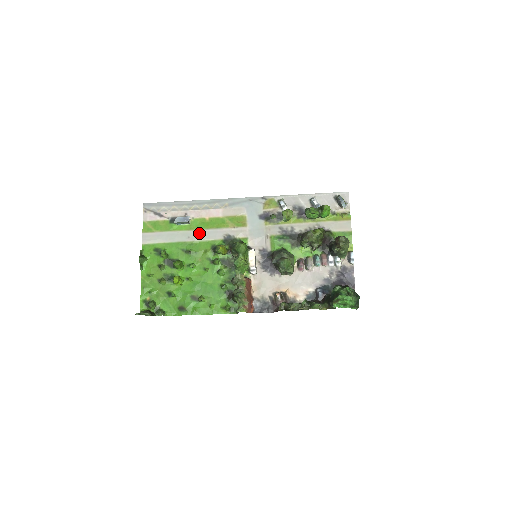
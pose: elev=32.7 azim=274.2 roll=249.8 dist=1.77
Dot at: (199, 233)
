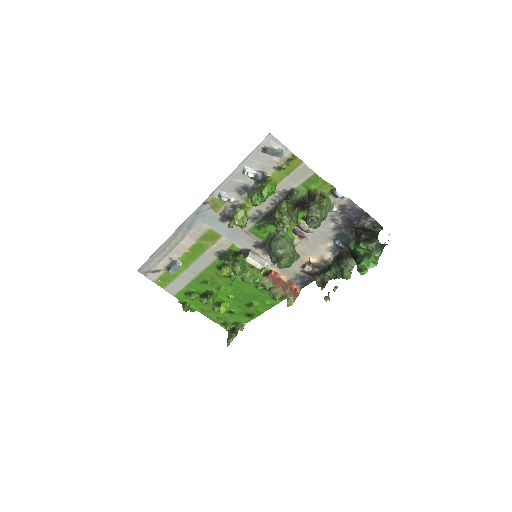
Dot at: (196, 265)
